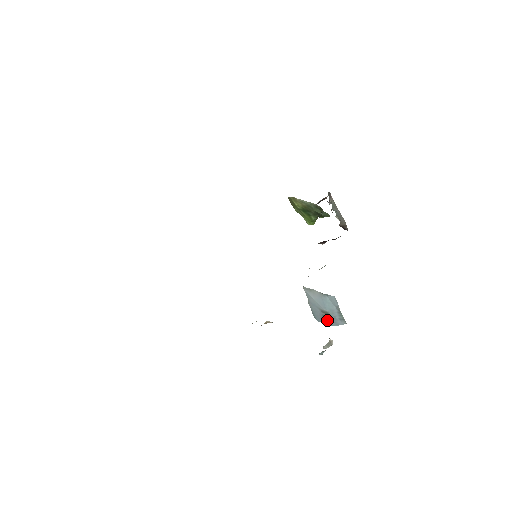
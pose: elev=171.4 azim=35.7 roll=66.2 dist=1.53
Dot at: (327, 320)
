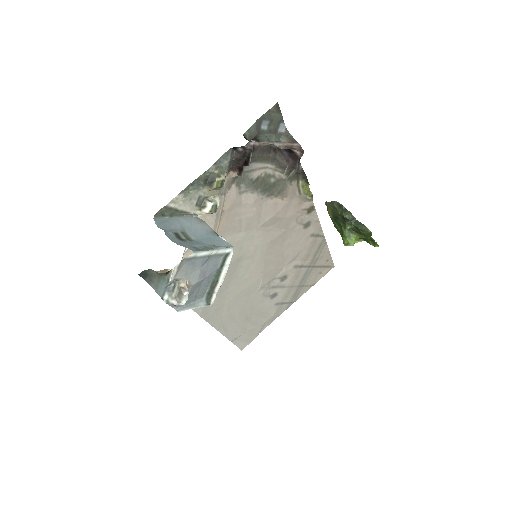
Dot at: (175, 237)
